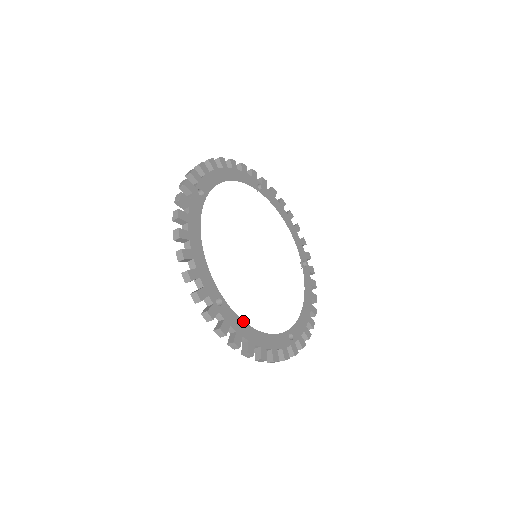
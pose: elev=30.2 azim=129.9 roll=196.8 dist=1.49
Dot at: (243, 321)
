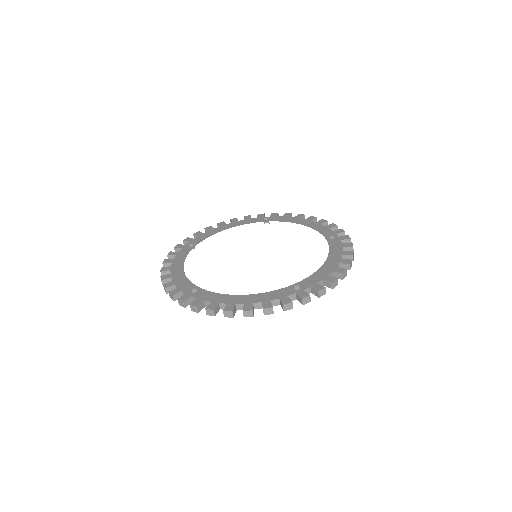
Dot at: (222, 294)
